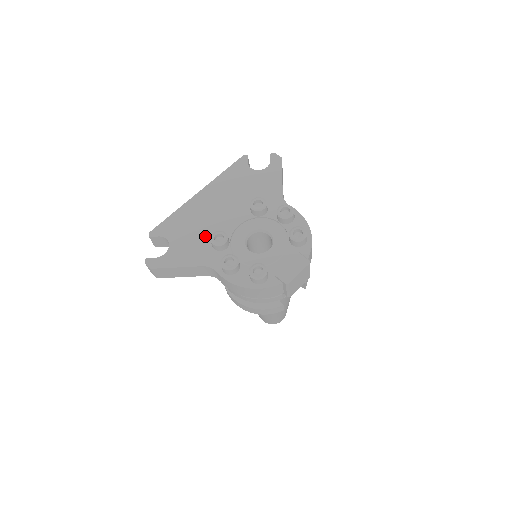
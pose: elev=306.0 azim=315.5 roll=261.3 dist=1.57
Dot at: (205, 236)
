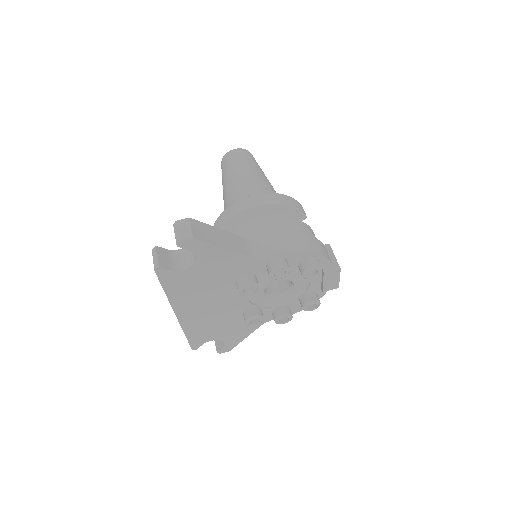
Dot at: (234, 320)
